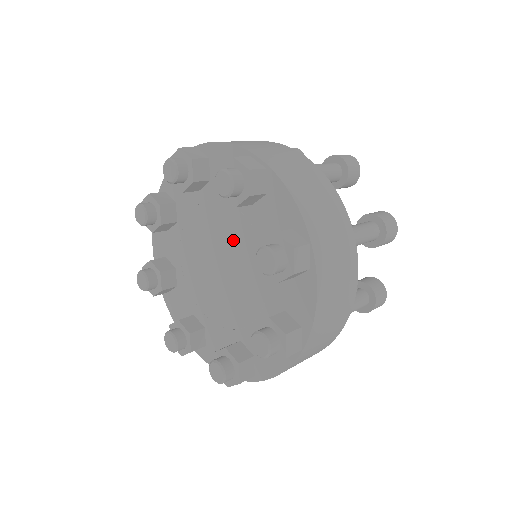
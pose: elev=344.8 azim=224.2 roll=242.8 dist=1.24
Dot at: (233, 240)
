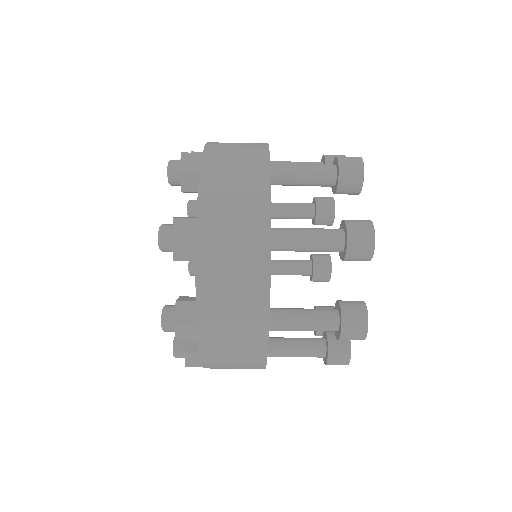
Dot at: occluded
